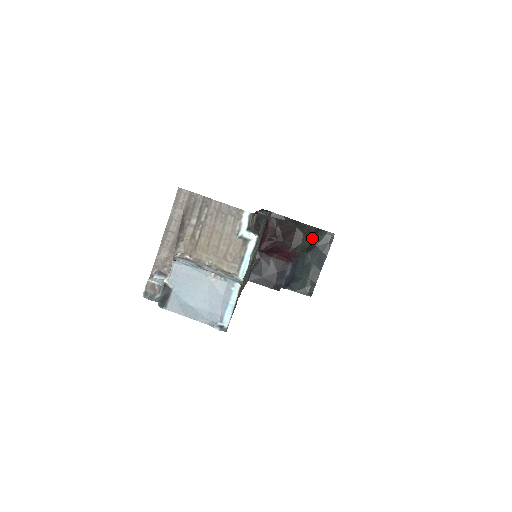
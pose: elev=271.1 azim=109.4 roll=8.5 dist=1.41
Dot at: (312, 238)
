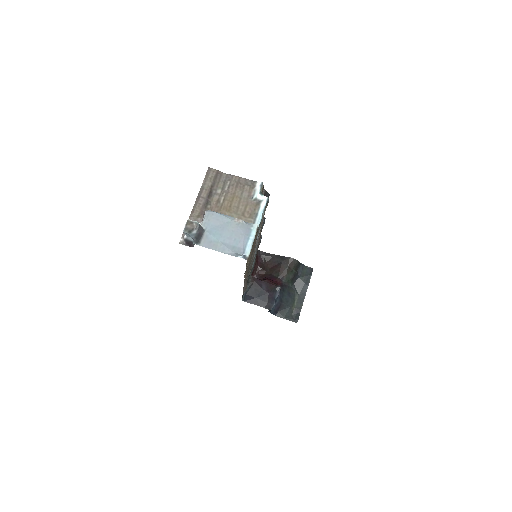
Dot at: (295, 270)
